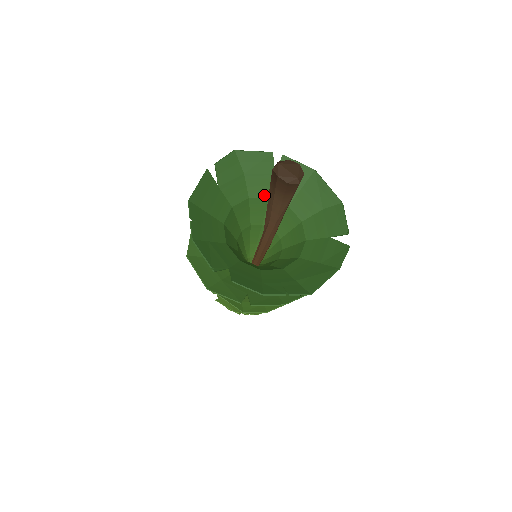
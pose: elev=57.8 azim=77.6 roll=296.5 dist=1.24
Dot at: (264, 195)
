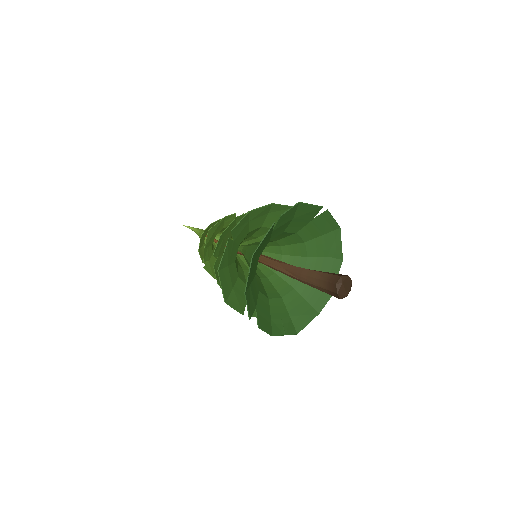
Dot at: (294, 231)
